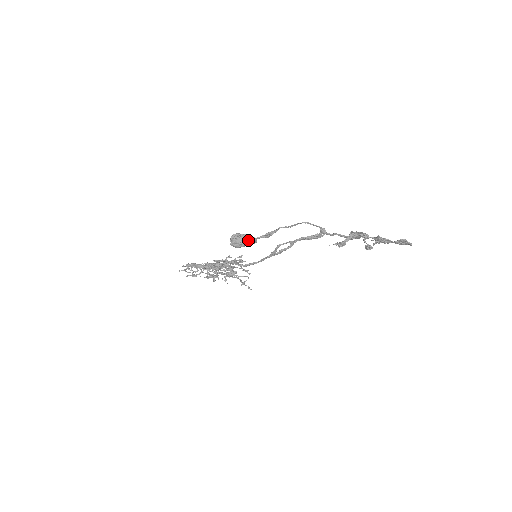
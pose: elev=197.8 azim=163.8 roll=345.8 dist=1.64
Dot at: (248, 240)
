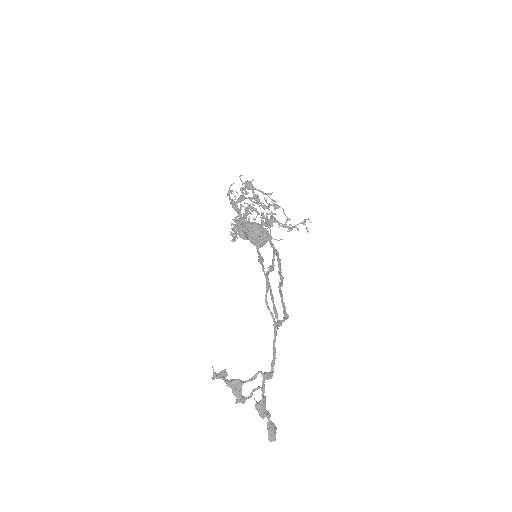
Dot at: (251, 241)
